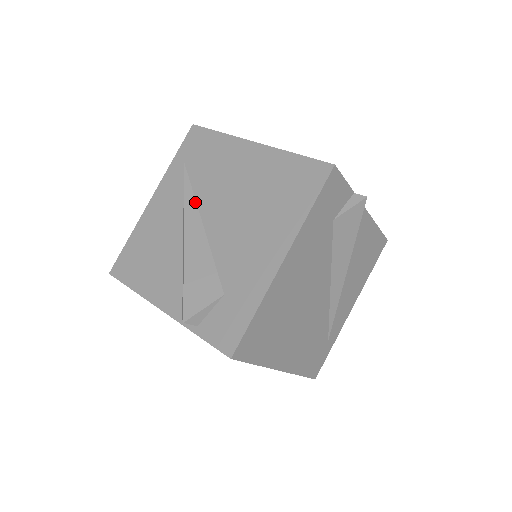
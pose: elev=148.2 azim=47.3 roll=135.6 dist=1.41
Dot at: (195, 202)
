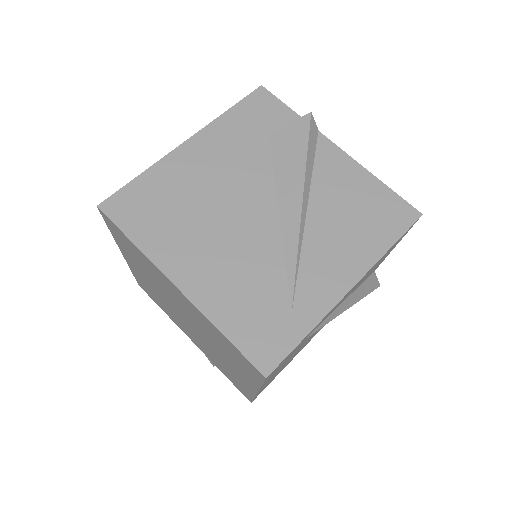
Dot at: occluded
